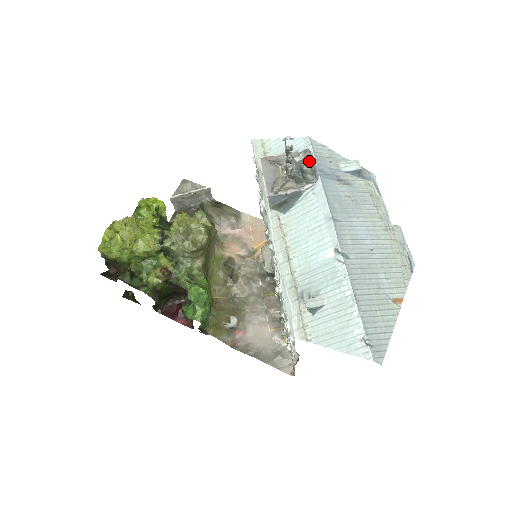
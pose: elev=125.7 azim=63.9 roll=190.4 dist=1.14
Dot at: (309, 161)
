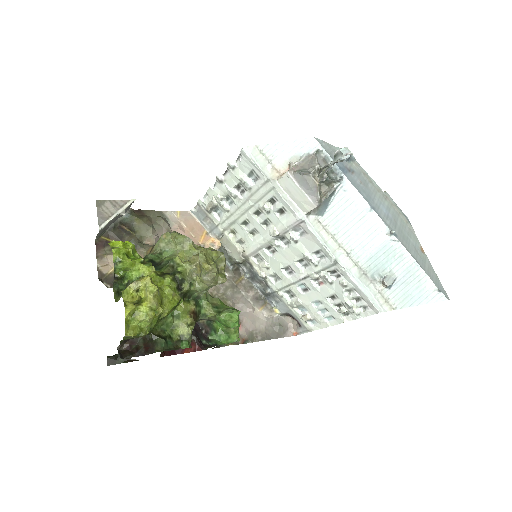
Dot at: (323, 161)
